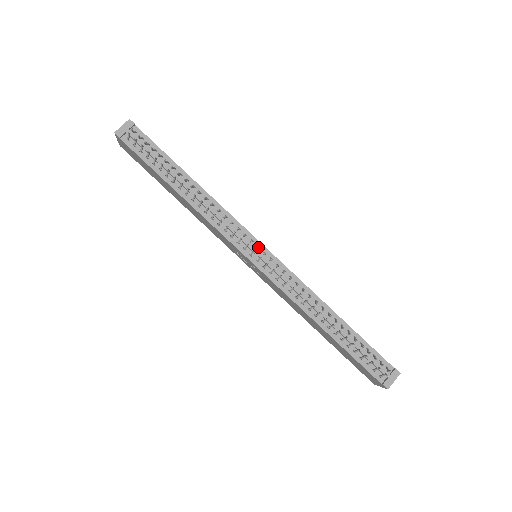
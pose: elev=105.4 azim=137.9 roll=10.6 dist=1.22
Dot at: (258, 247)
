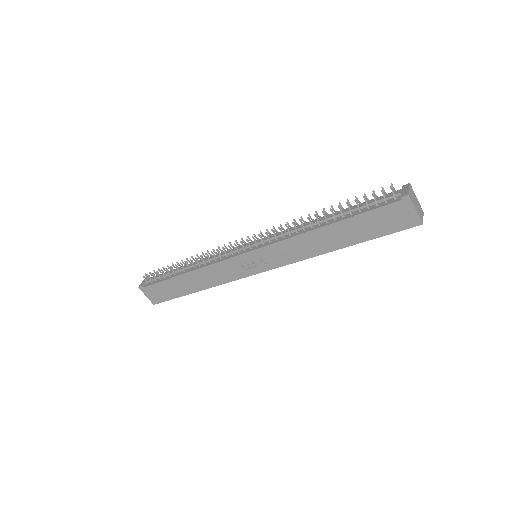
Dot at: (241, 238)
